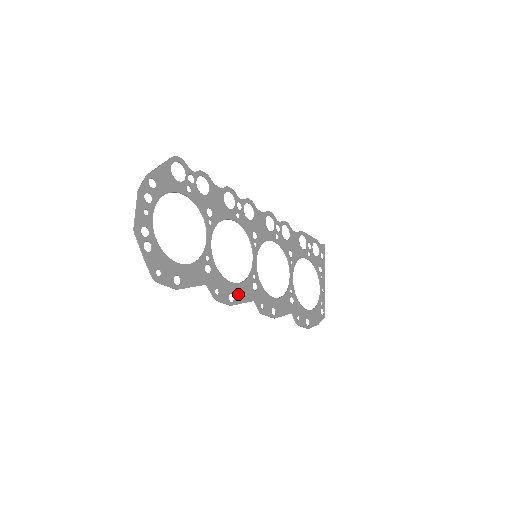
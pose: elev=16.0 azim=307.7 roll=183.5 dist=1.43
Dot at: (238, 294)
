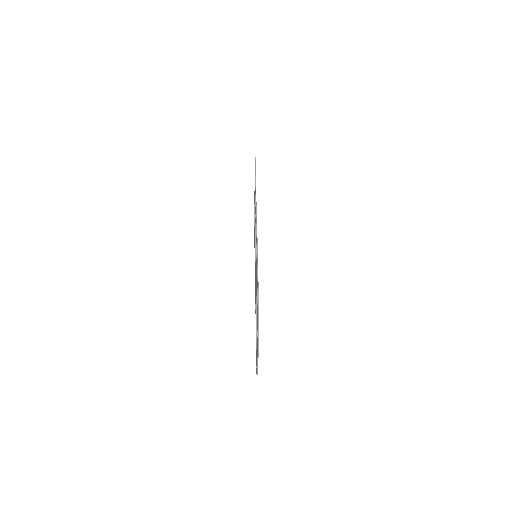
Dot at: occluded
